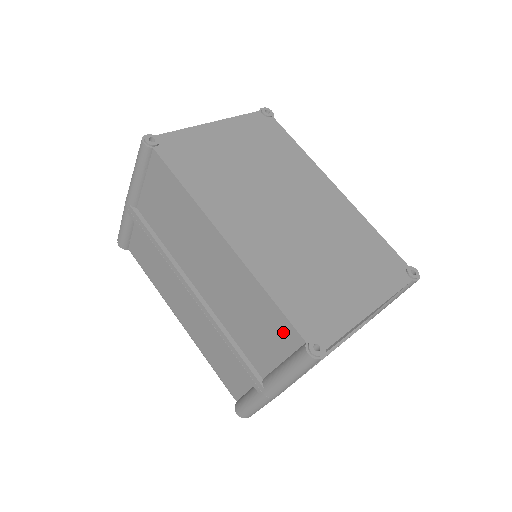
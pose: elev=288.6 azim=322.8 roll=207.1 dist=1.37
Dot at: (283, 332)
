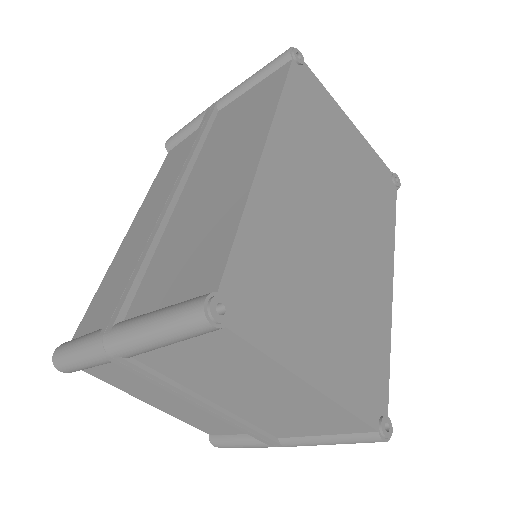
Dot at: (207, 269)
